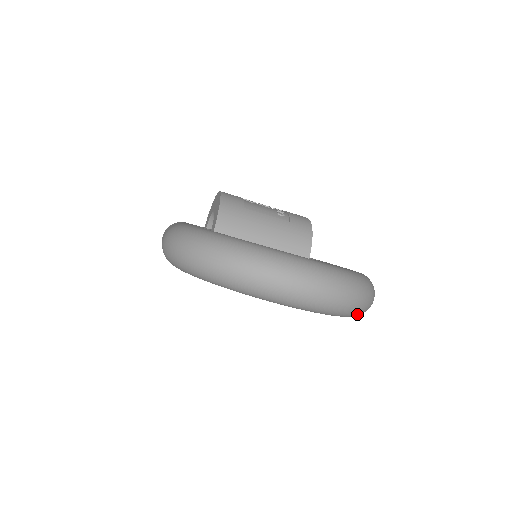
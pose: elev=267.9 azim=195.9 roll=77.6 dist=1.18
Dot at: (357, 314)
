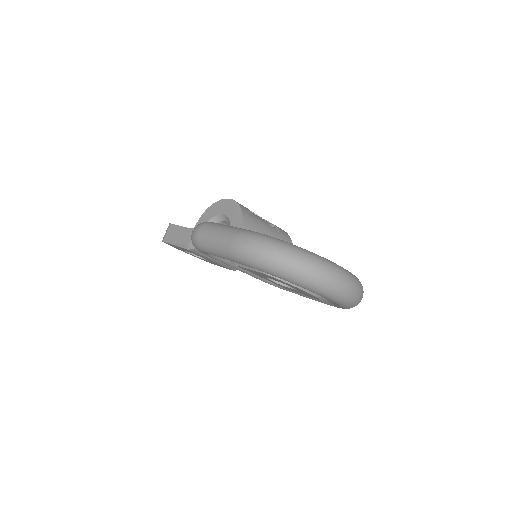
Dot at: occluded
